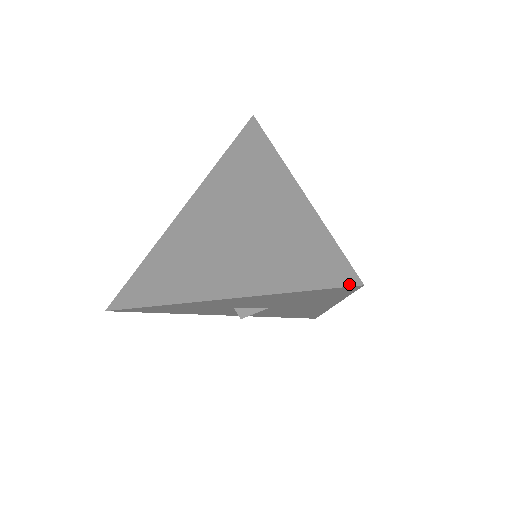
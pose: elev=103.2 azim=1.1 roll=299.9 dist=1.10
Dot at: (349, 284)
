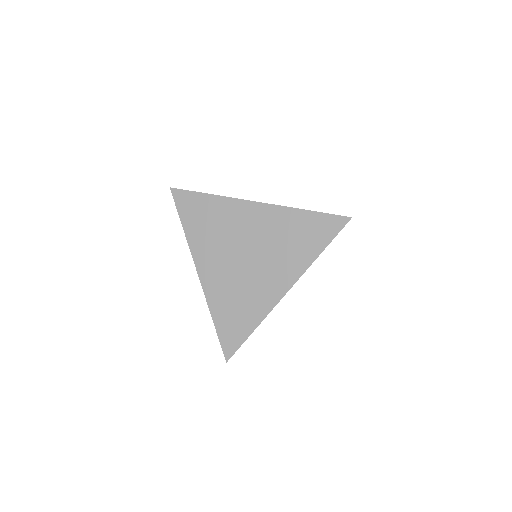
Dot at: (345, 223)
